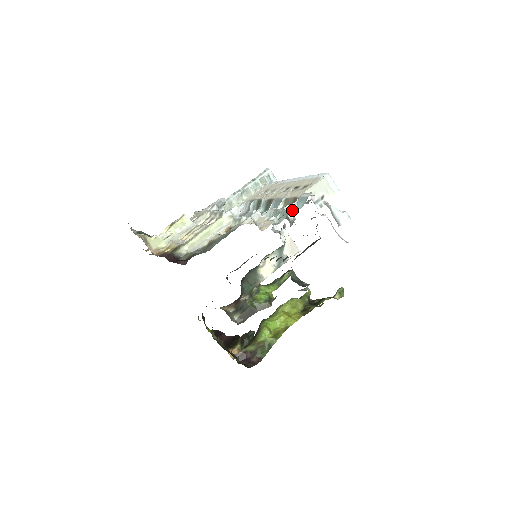
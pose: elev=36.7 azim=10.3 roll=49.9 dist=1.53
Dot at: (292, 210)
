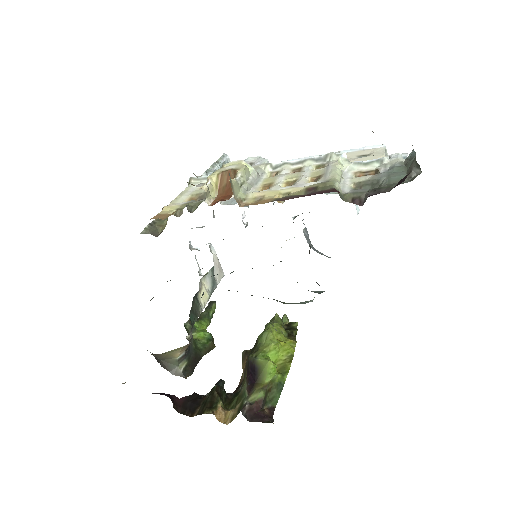
Dot at: occluded
